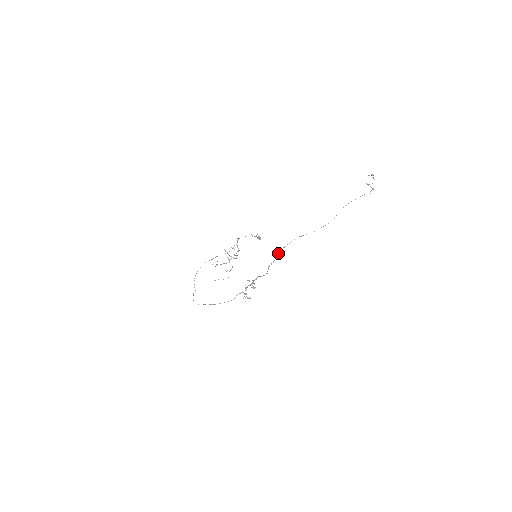
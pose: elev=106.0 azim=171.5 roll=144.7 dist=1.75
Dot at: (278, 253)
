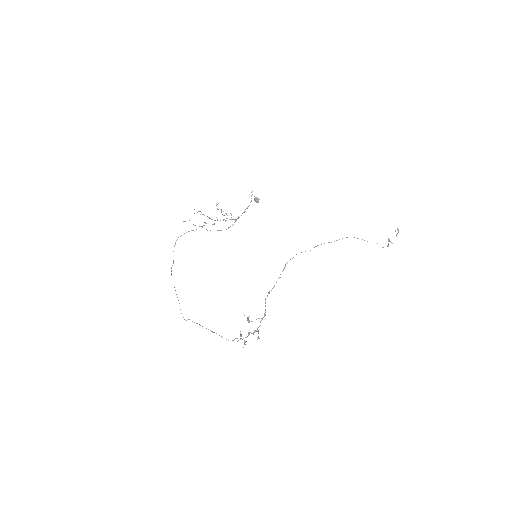
Dot at: occluded
